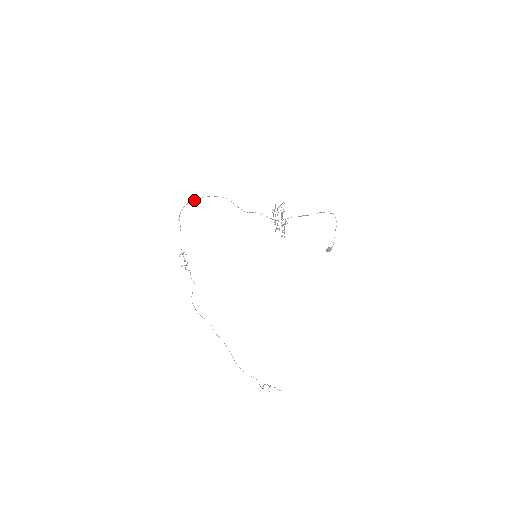
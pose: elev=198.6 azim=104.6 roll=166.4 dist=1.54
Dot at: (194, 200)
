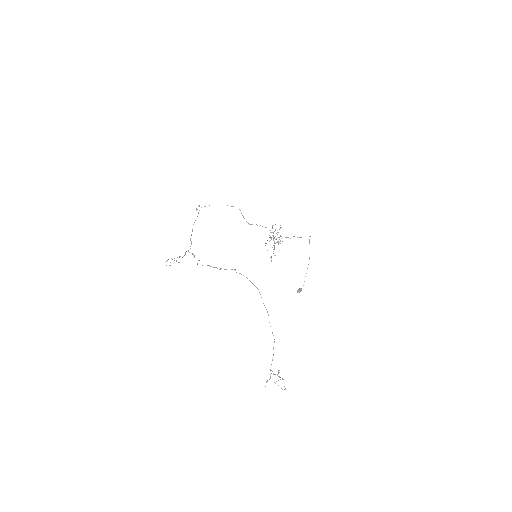
Dot at: occluded
